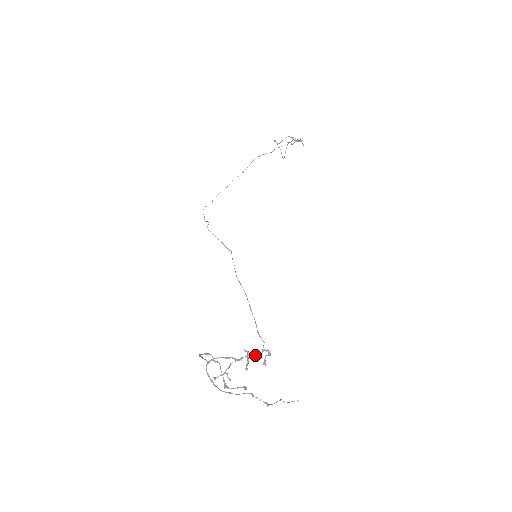
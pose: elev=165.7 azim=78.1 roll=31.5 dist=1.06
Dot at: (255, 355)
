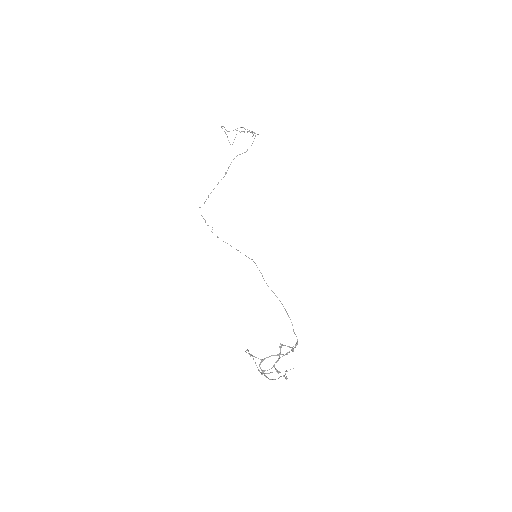
Dot at: (293, 348)
